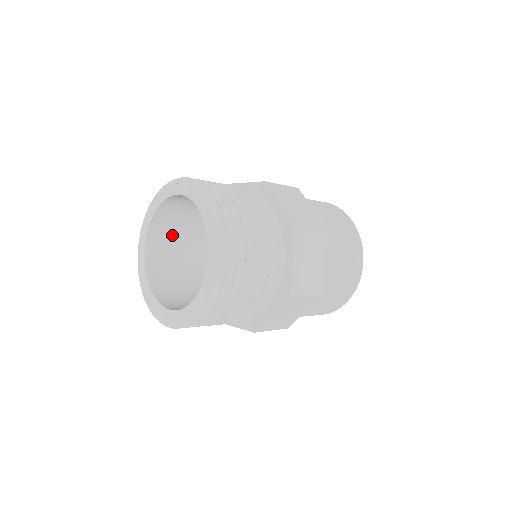
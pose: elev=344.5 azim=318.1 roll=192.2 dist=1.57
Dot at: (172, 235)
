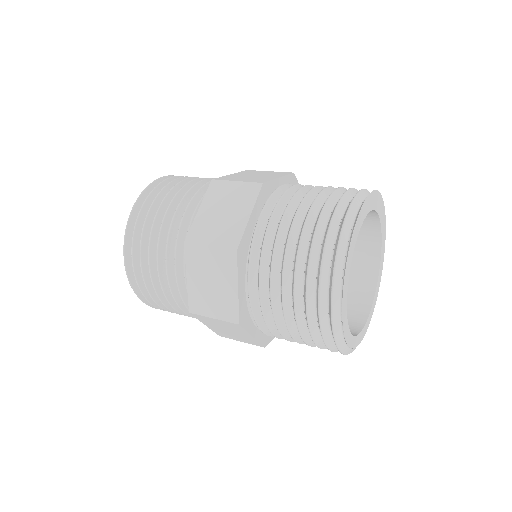
Dot at: occluded
